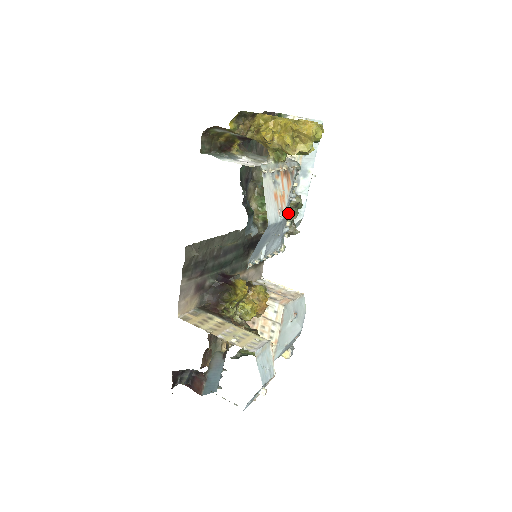
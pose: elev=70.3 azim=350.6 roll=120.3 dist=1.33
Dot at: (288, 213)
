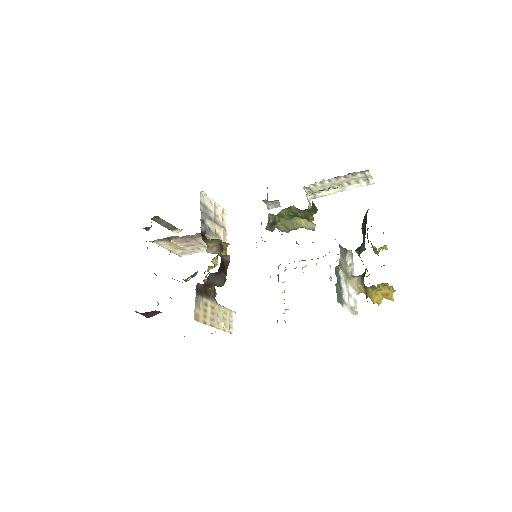
Dot at: occluded
